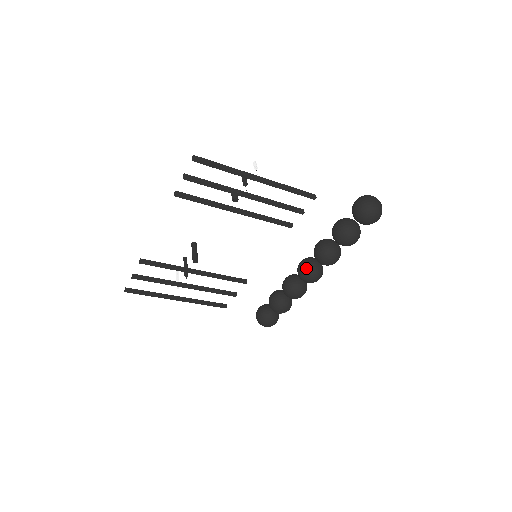
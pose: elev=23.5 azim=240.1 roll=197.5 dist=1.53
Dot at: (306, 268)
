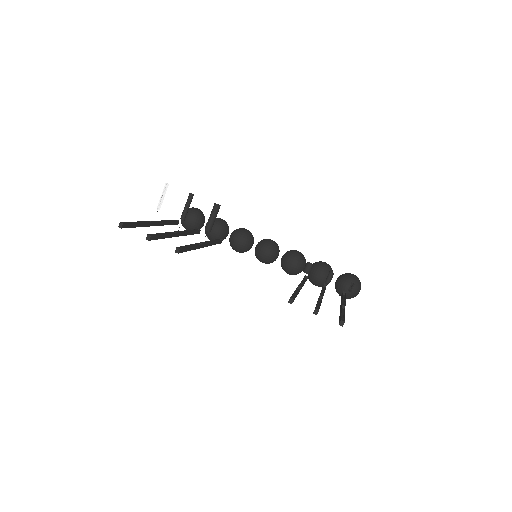
Dot at: (269, 259)
